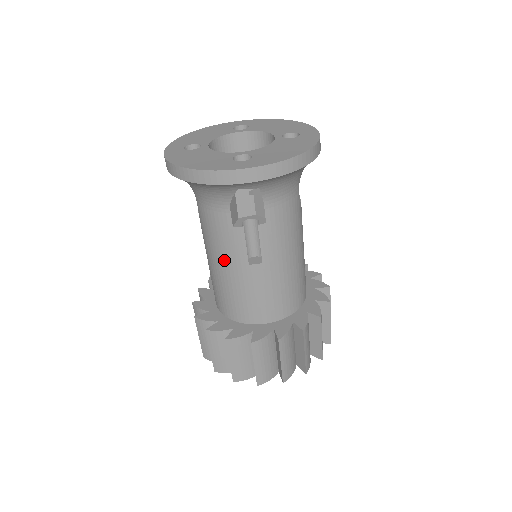
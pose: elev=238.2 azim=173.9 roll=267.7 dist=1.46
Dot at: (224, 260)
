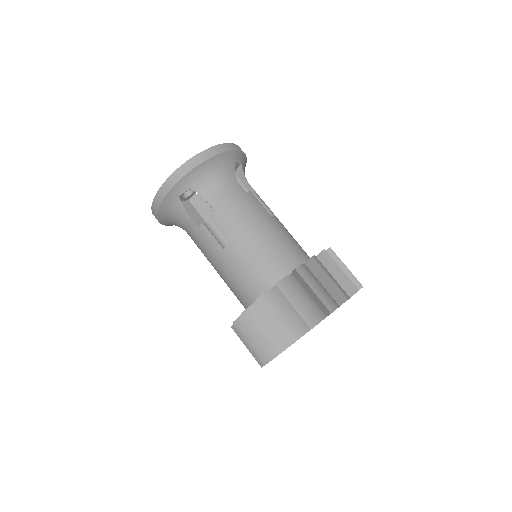
Dot at: (257, 220)
